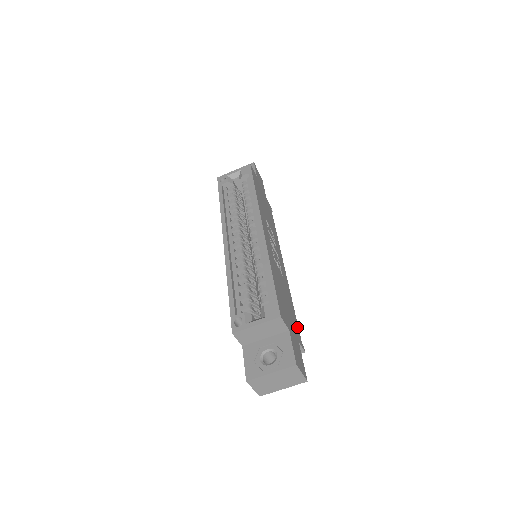
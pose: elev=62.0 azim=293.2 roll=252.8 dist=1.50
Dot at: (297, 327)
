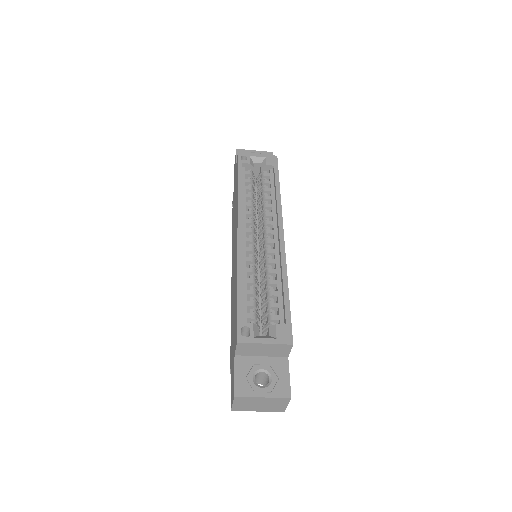
Dot at: occluded
